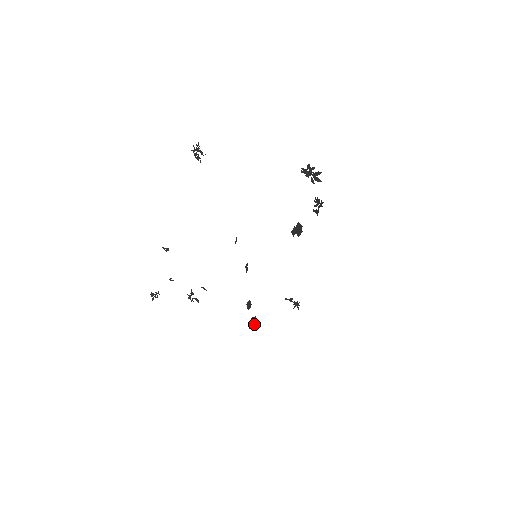
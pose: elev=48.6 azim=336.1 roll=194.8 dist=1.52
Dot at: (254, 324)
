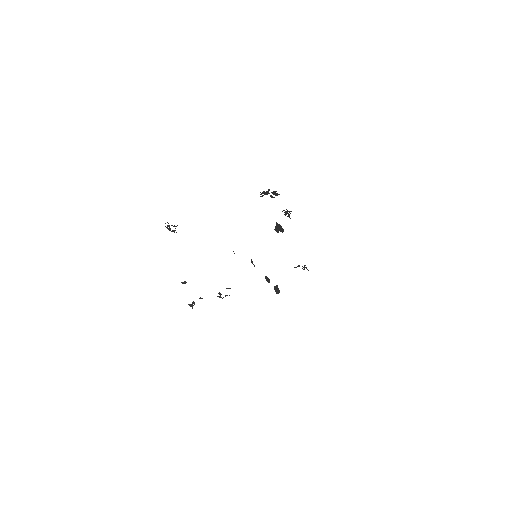
Dot at: (279, 291)
